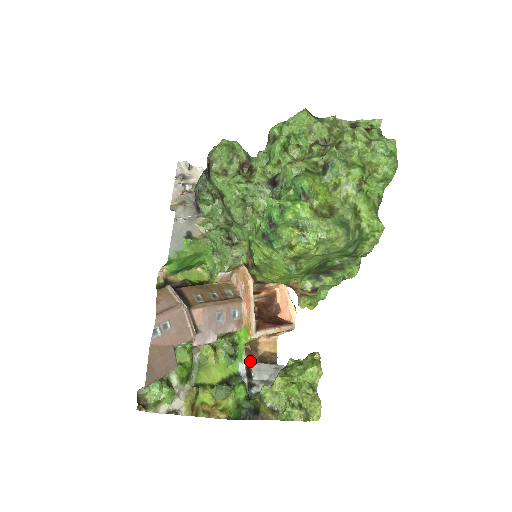
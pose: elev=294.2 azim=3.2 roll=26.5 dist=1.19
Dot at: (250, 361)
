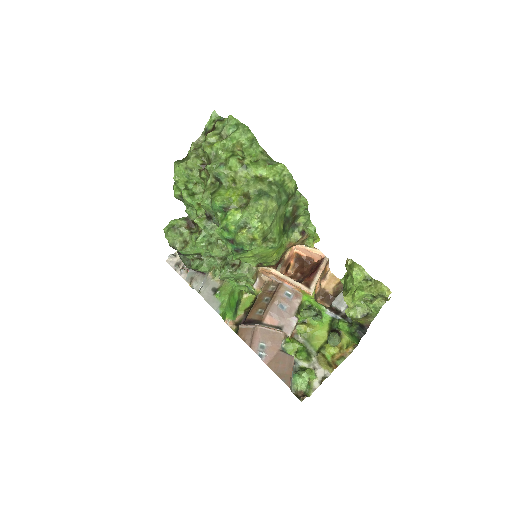
Dot at: (331, 303)
